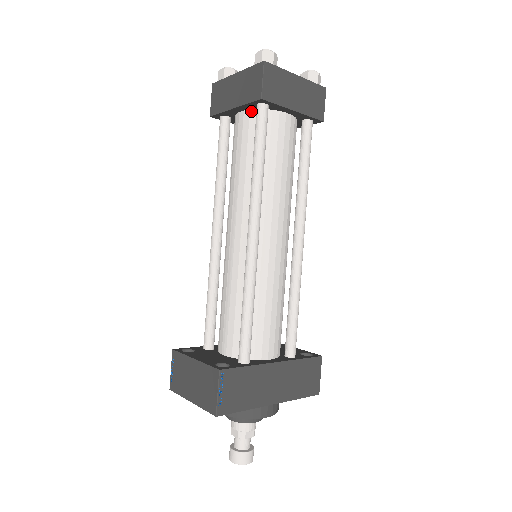
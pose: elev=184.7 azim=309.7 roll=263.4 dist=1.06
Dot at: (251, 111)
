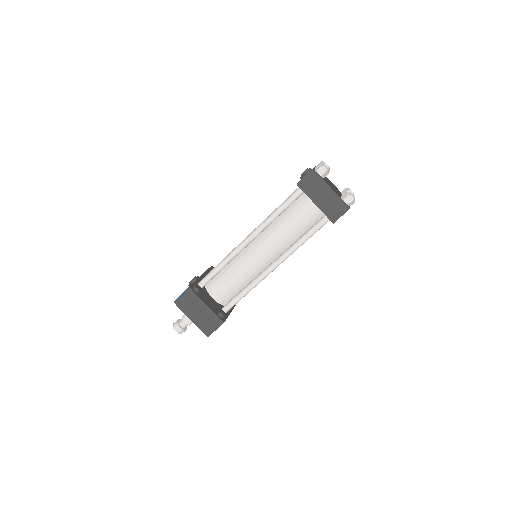
Dot at: occluded
